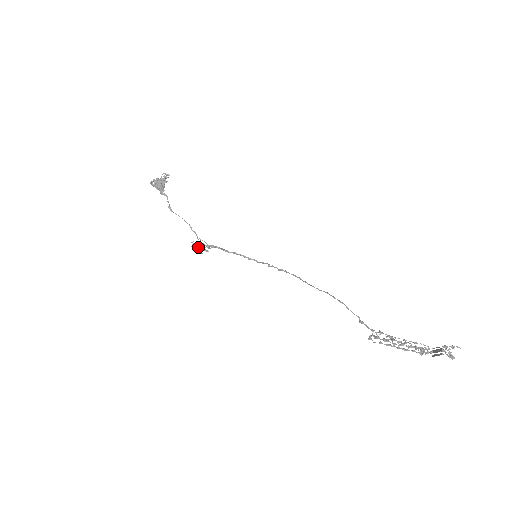
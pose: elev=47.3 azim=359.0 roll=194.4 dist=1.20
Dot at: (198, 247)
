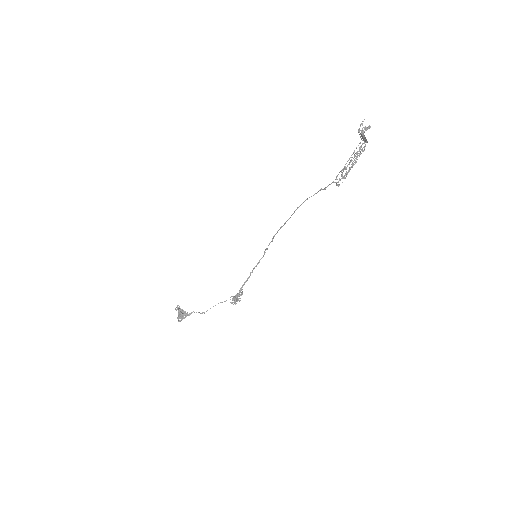
Dot at: (236, 300)
